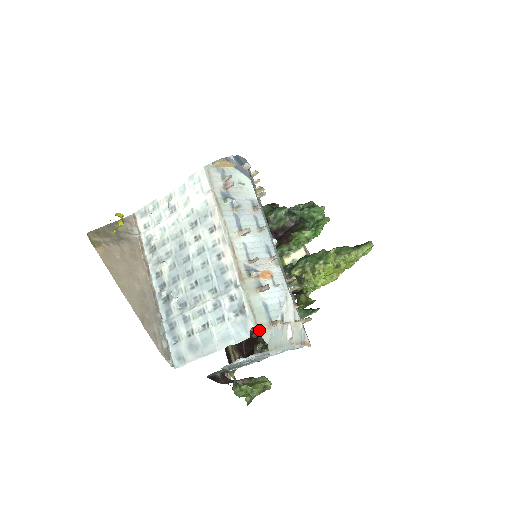
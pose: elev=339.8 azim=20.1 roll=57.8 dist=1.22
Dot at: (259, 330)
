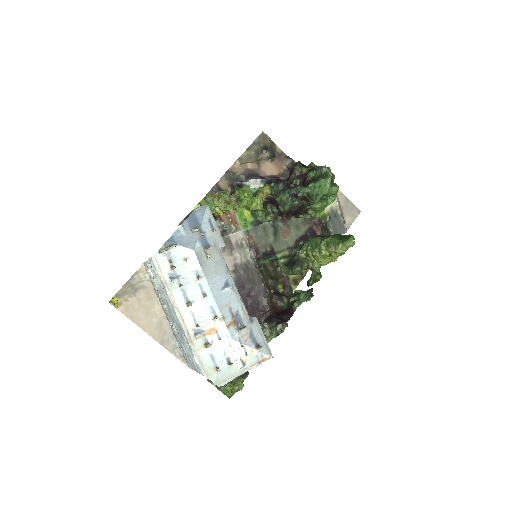
Dot at: (207, 375)
